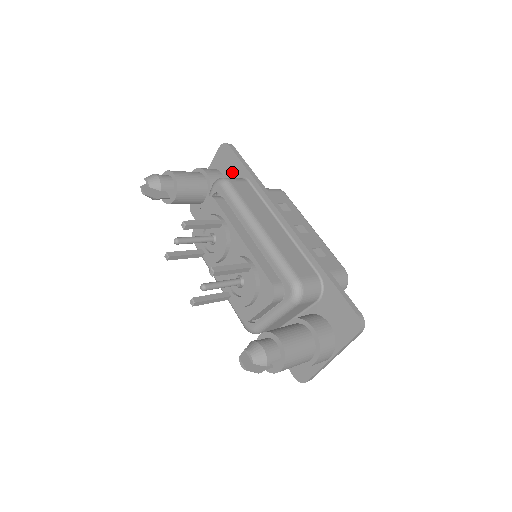
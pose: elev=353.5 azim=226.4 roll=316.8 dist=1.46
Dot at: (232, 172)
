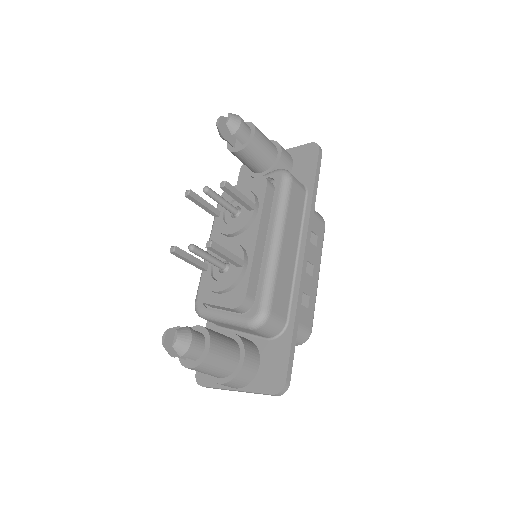
Dot at: (301, 173)
